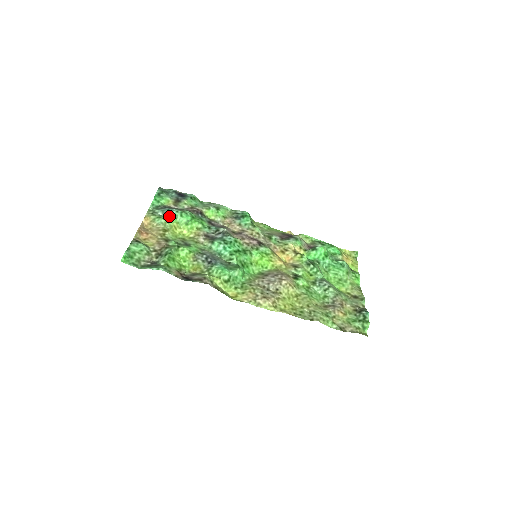
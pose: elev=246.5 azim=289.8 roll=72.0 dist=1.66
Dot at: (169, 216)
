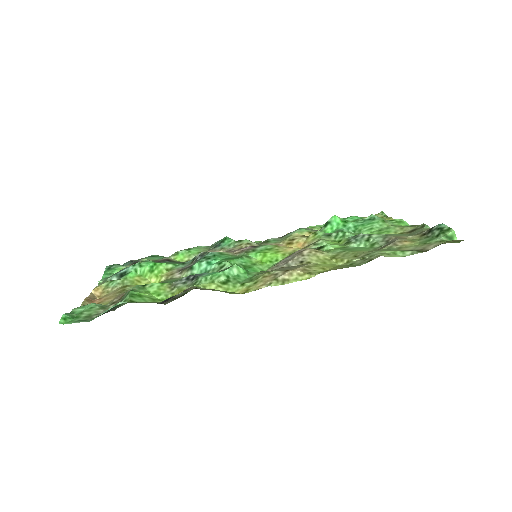
Dot at: (126, 275)
